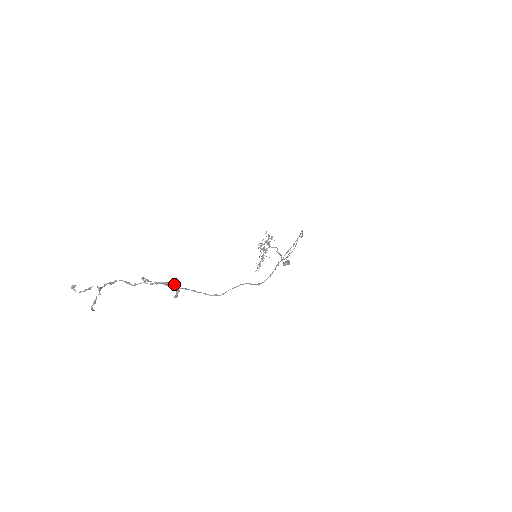
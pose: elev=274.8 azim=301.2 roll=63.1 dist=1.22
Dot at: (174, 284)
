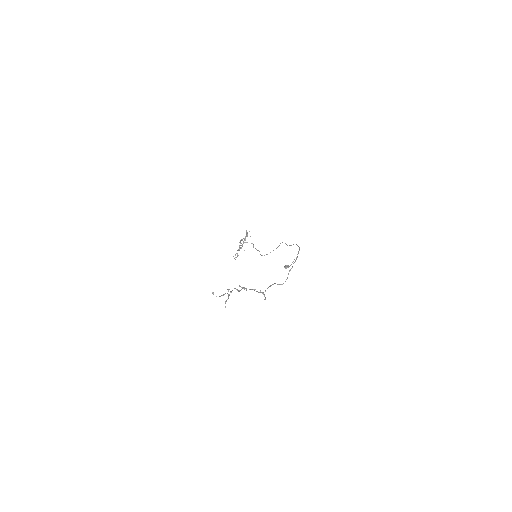
Dot at: (260, 291)
